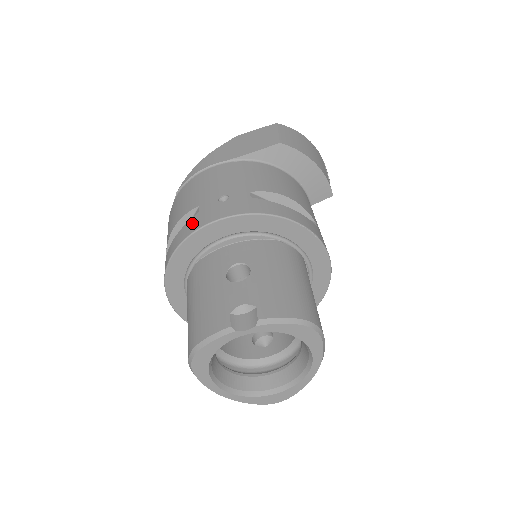
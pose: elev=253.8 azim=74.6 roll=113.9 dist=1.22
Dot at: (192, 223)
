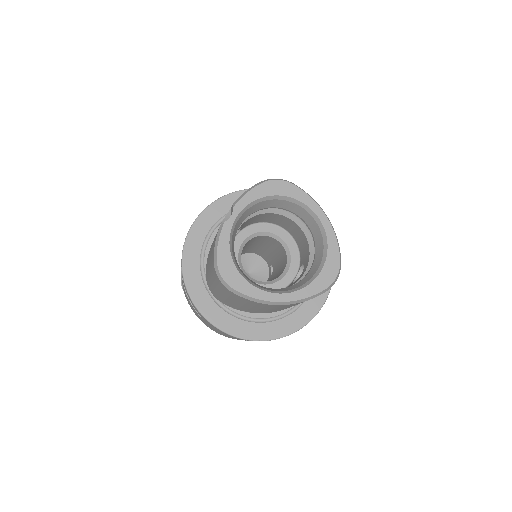
Dot at: occluded
